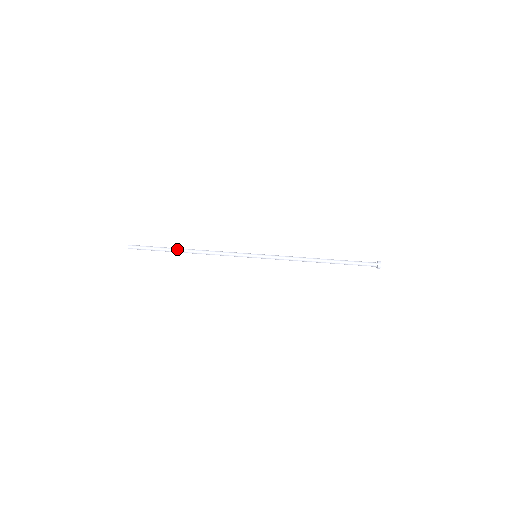
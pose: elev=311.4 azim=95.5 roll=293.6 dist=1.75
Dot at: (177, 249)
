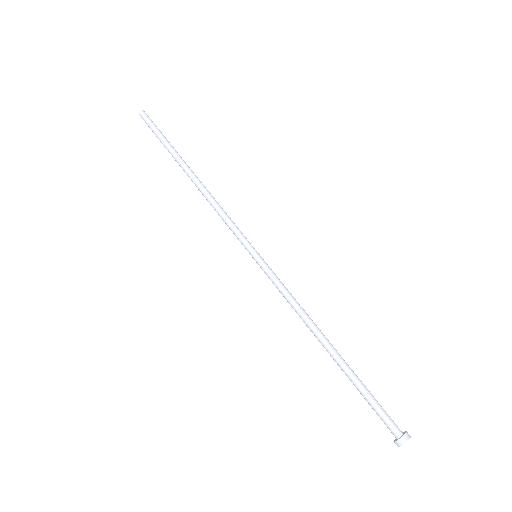
Dot at: (181, 161)
